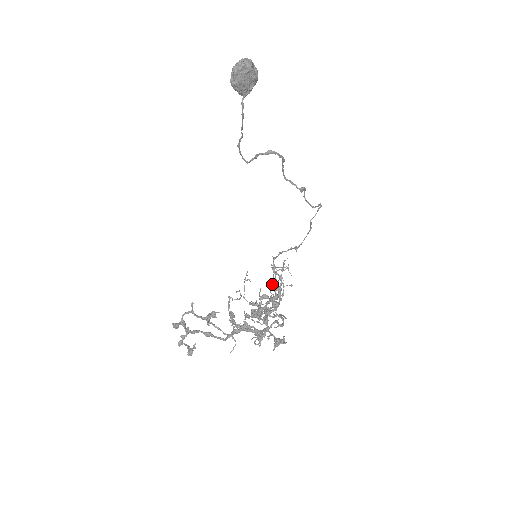
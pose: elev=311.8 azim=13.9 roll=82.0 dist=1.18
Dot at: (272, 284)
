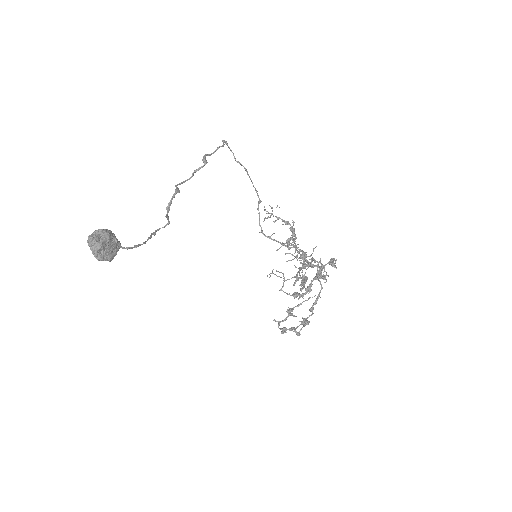
Dot at: occluded
